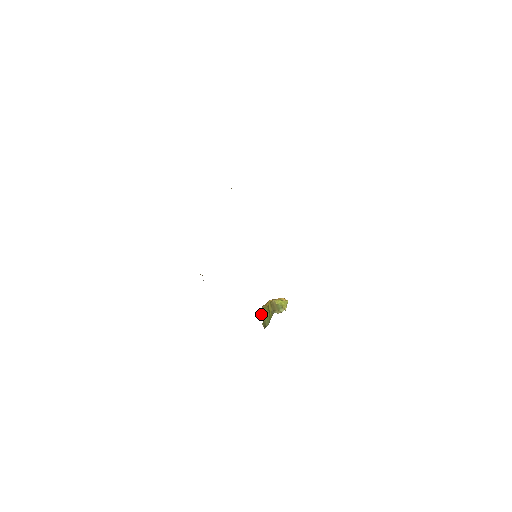
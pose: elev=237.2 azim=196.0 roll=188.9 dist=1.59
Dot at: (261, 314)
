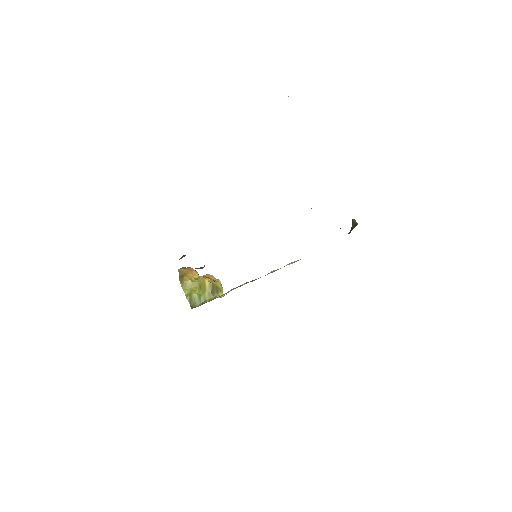
Dot at: (184, 285)
